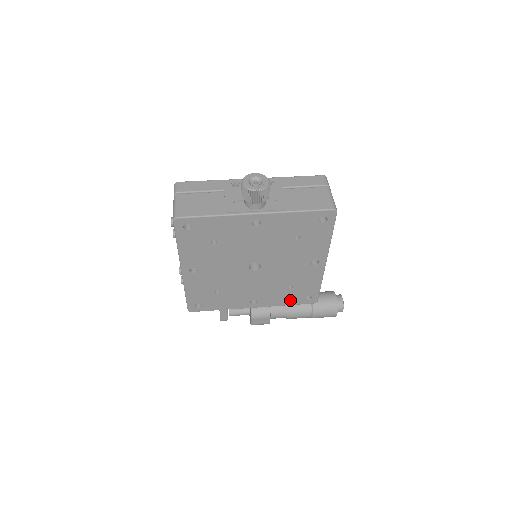
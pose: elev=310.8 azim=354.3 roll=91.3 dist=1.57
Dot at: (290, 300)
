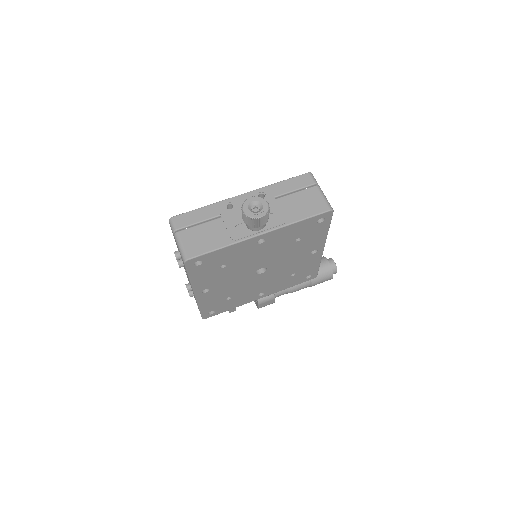
Dot at: (293, 283)
